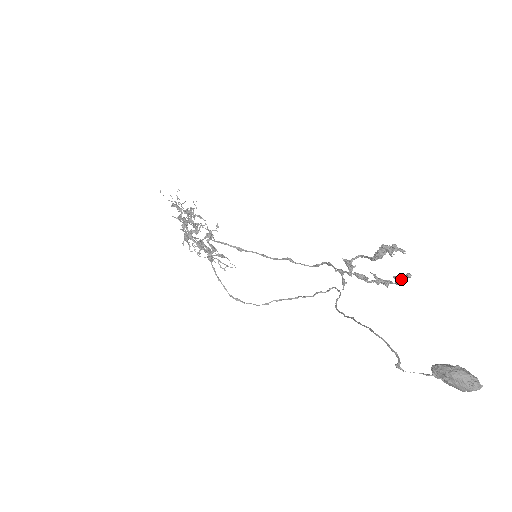
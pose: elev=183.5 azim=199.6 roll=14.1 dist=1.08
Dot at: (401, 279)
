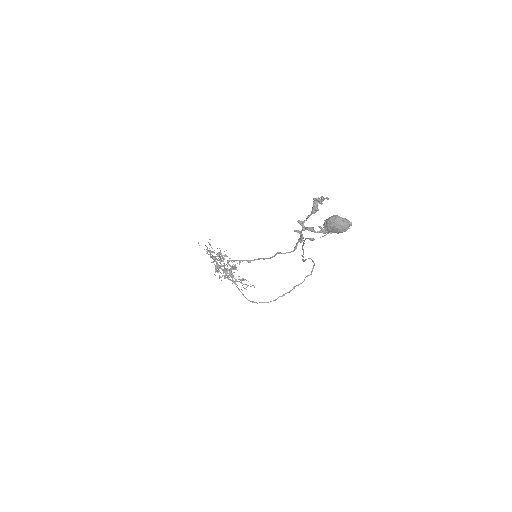
Dot at: occluded
